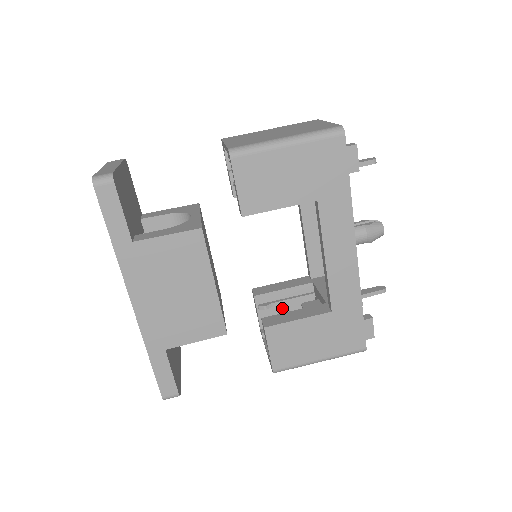
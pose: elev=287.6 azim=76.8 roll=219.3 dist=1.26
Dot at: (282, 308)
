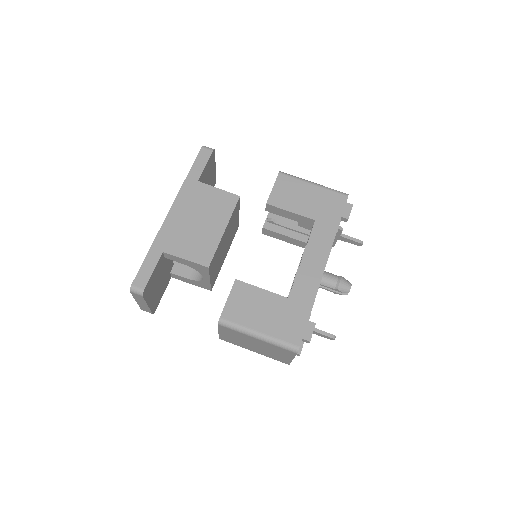
Dot at: occluded
